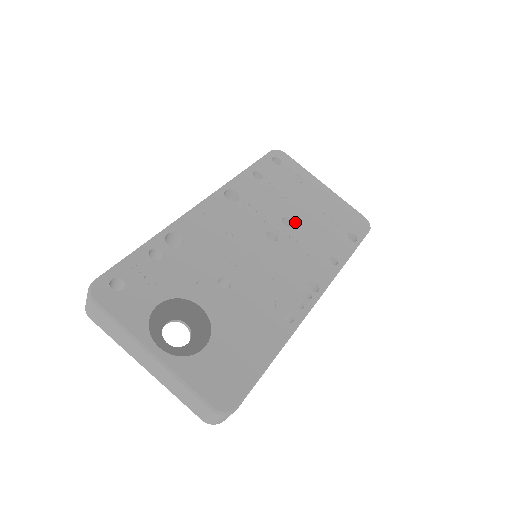
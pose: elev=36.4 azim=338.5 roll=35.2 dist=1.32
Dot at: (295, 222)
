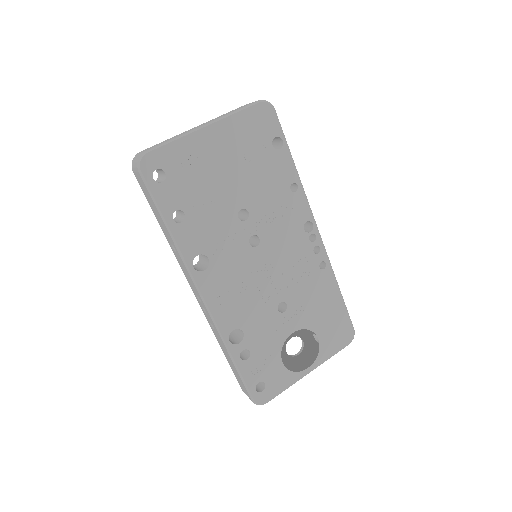
Dot at: (246, 205)
